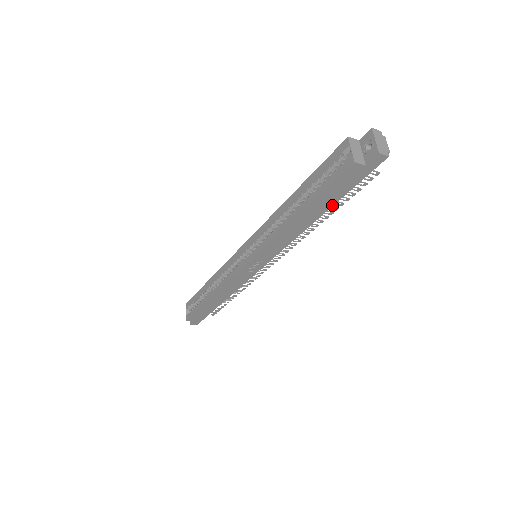
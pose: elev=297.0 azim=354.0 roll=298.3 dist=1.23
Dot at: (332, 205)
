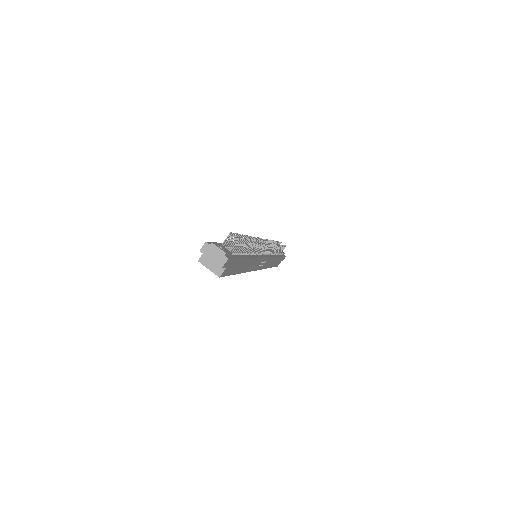
Dot at: (245, 259)
